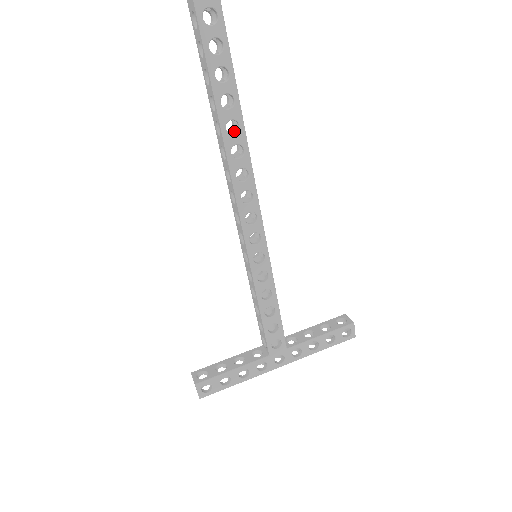
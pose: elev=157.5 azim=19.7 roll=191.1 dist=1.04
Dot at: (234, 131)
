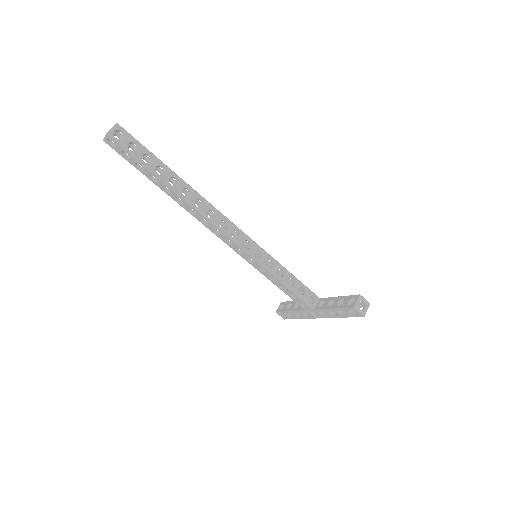
Dot at: (190, 195)
